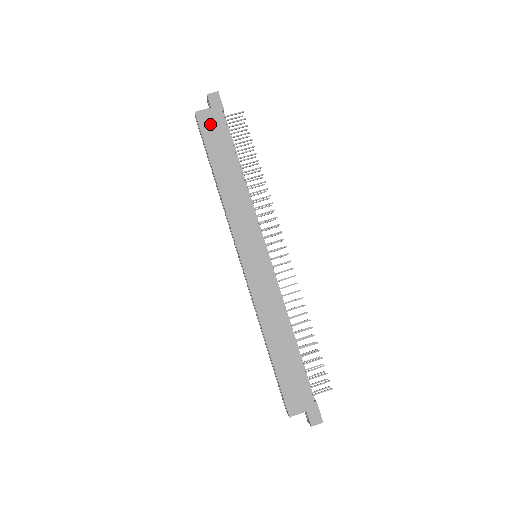
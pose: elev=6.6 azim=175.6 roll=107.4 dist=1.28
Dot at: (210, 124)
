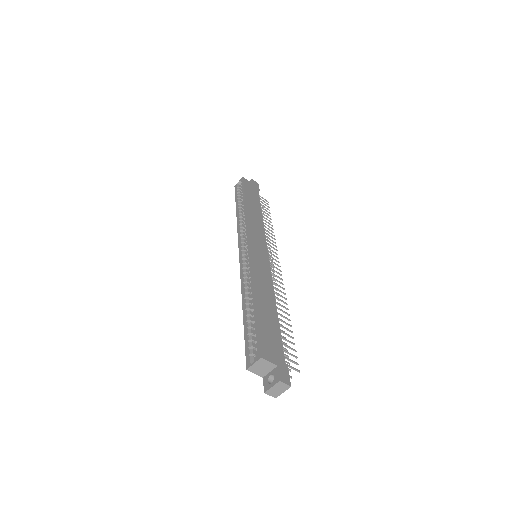
Dot at: (250, 187)
